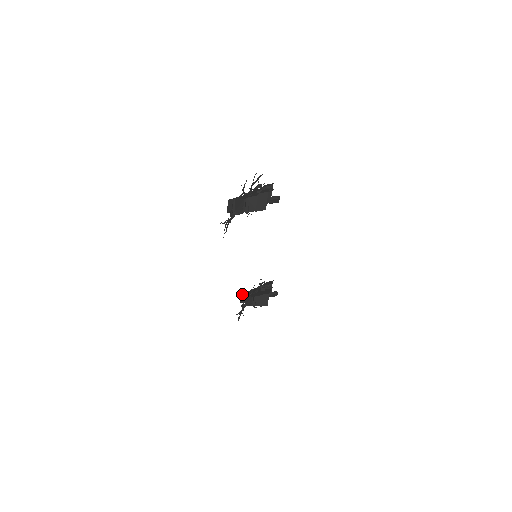
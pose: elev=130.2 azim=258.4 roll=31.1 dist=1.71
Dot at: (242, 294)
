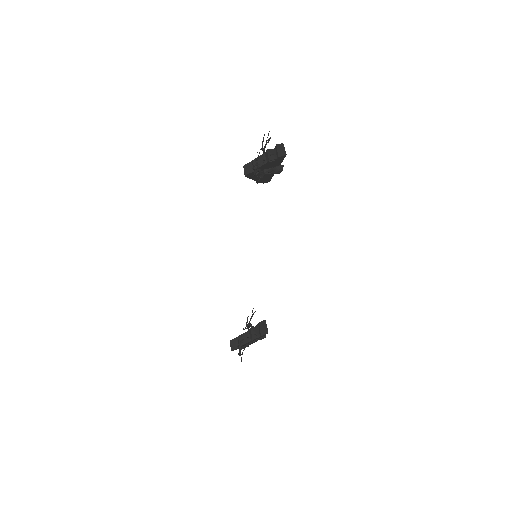
Dot at: (232, 339)
